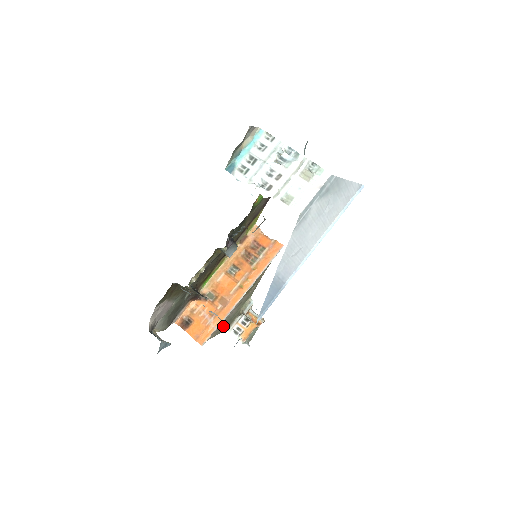
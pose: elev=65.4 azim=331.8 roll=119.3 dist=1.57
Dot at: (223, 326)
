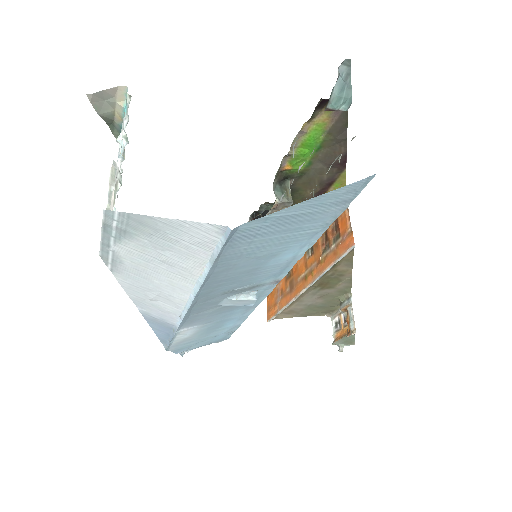
Dot at: (310, 310)
